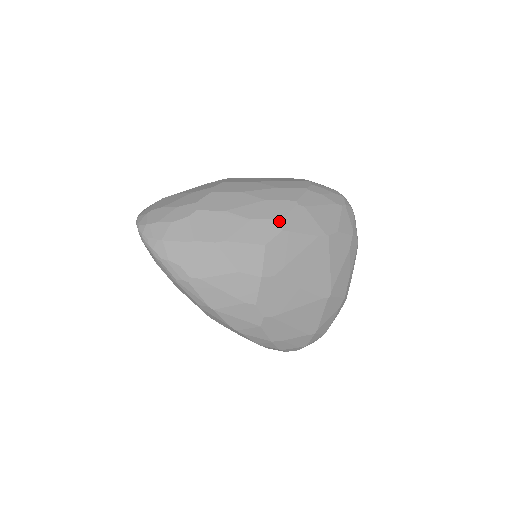
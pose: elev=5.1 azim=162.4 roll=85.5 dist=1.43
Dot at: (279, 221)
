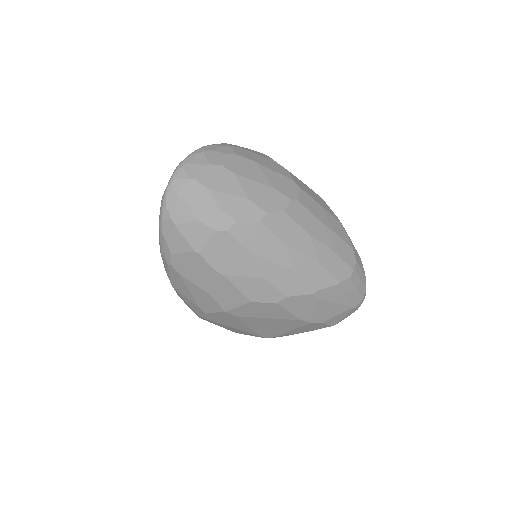
Dot at: (282, 296)
